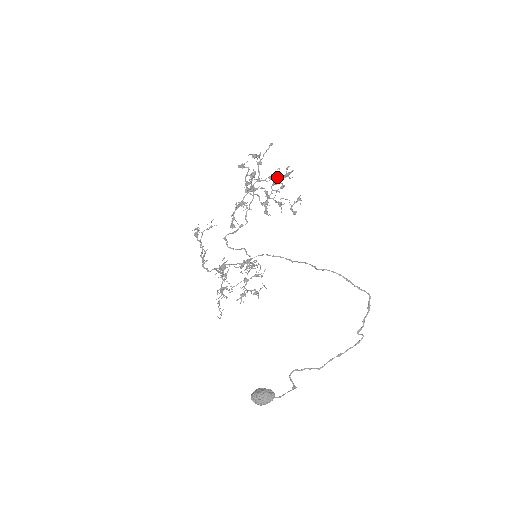
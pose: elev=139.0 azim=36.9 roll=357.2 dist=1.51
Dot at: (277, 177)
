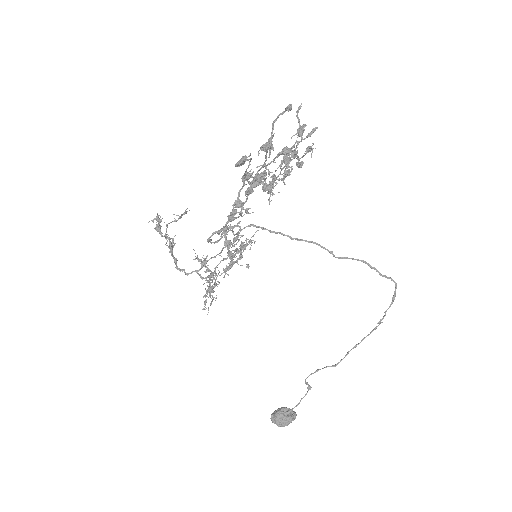
Dot at: (291, 149)
